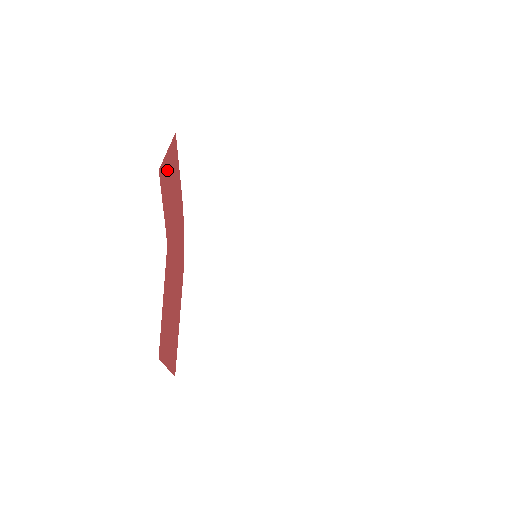
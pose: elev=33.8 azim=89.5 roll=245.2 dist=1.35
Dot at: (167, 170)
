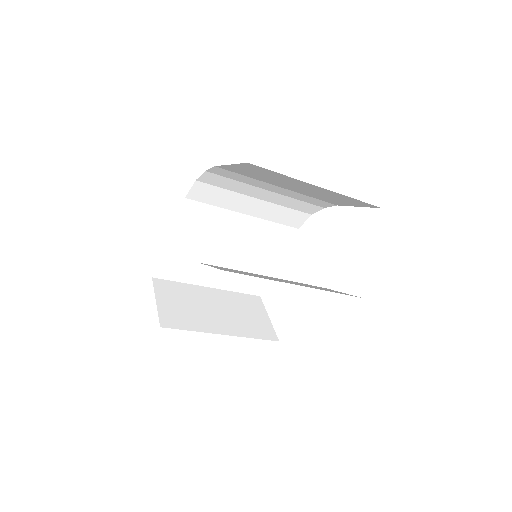
Dot at: occluded
